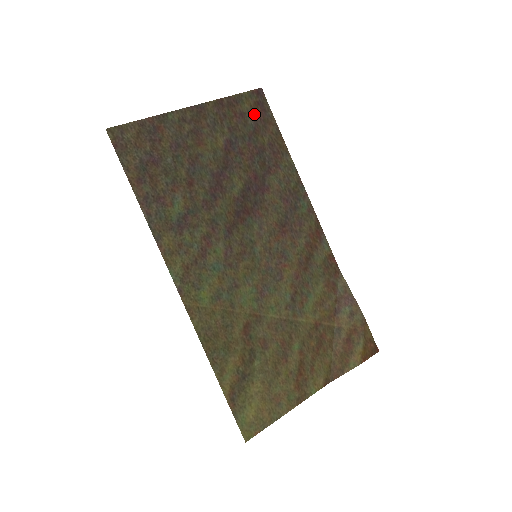
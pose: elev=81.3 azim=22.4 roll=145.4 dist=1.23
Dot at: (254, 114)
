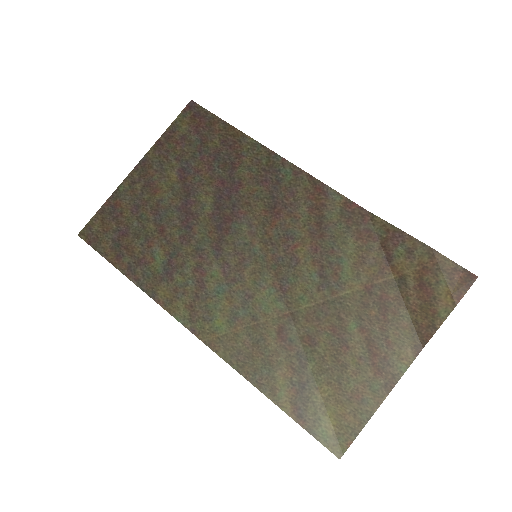
Dot at: (195, 128)
